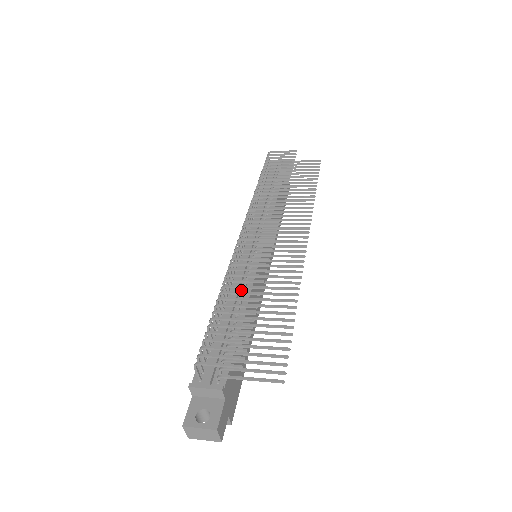
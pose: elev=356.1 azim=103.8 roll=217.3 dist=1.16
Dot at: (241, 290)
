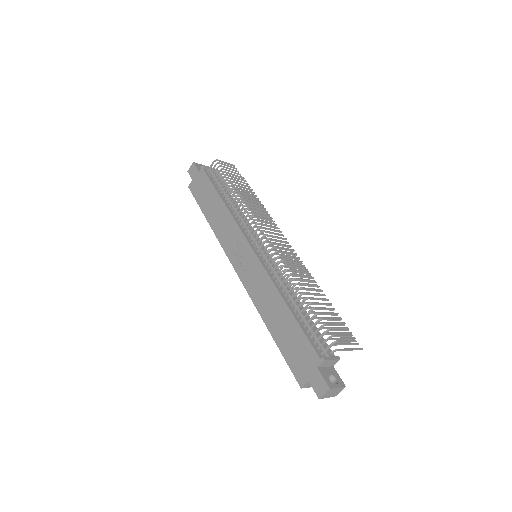
Dot at: (285, 285)
